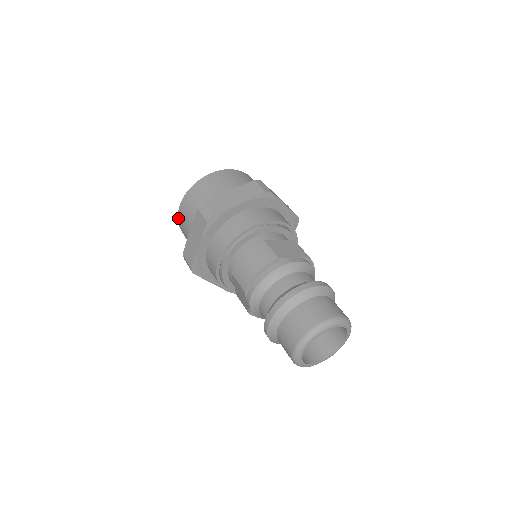
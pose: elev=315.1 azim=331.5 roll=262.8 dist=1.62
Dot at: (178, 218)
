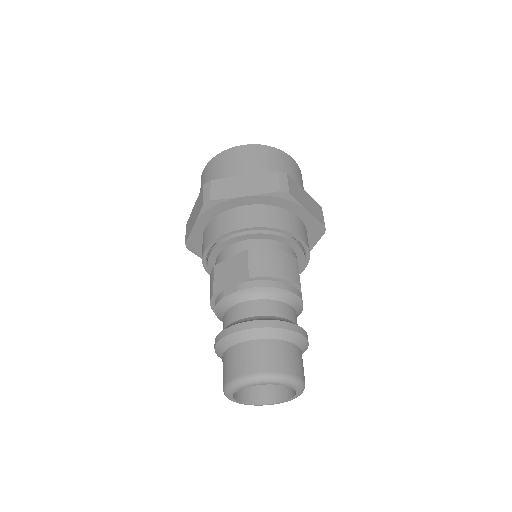
Dot at: (230, 149)
